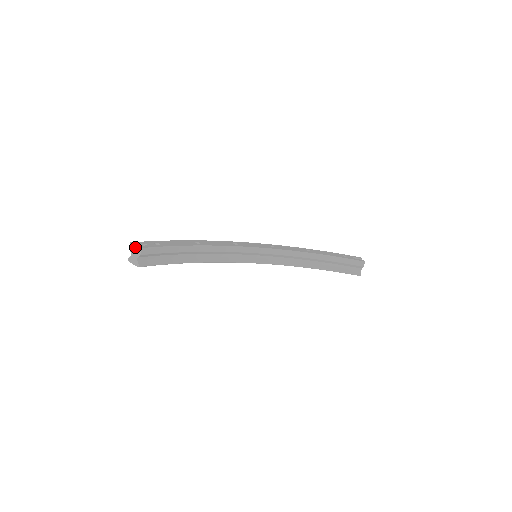
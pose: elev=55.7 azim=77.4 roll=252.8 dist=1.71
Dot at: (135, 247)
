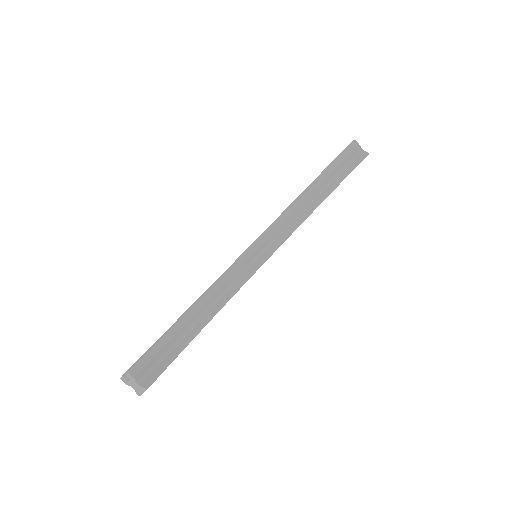
Dot at: (127, 377)
